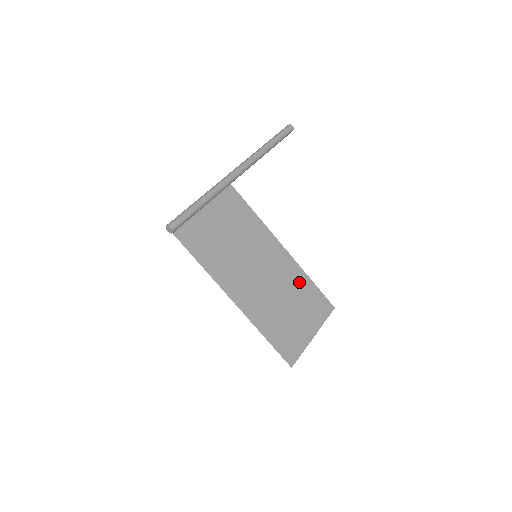
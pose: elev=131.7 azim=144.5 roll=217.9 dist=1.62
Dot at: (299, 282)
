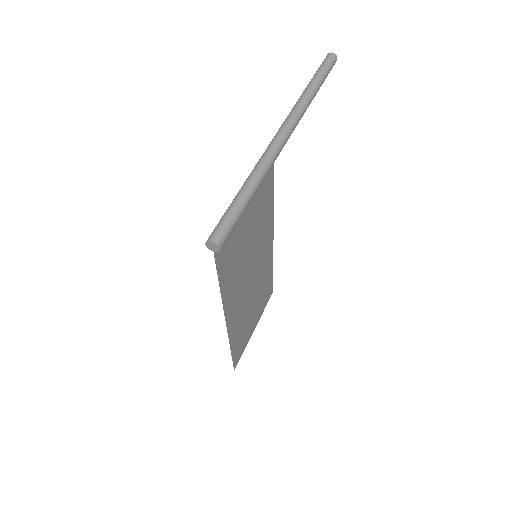
Dot at: (267, 275)
